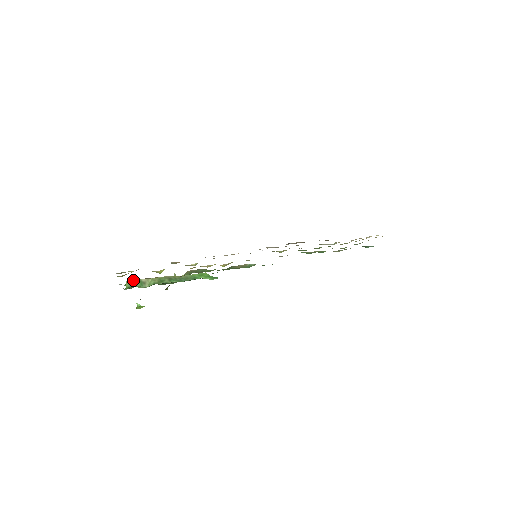
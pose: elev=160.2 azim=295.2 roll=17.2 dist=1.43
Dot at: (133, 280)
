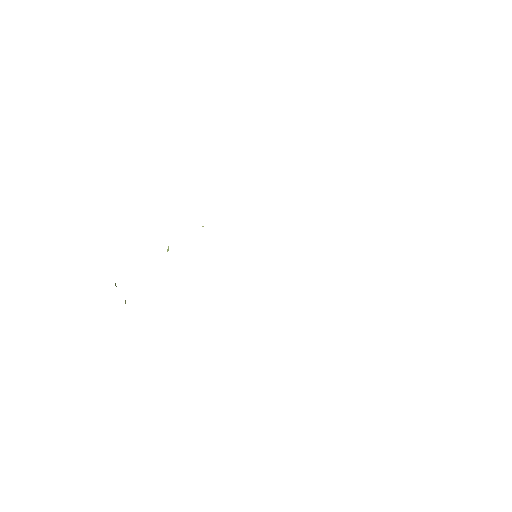
Dot at: occluded
